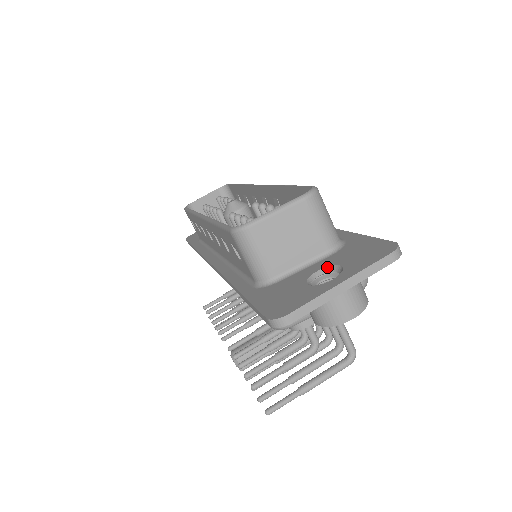
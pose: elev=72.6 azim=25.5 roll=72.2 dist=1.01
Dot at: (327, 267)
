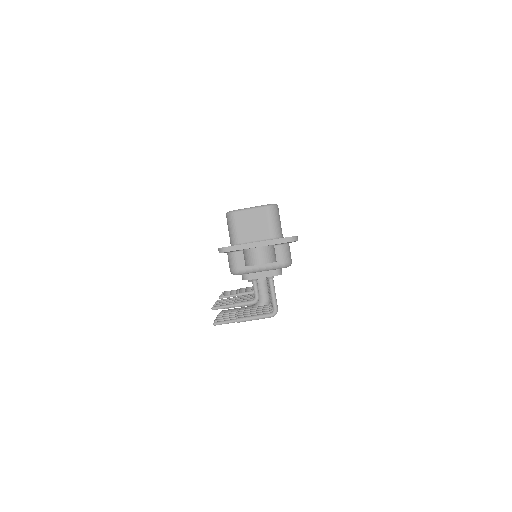
Dot at: occluded
